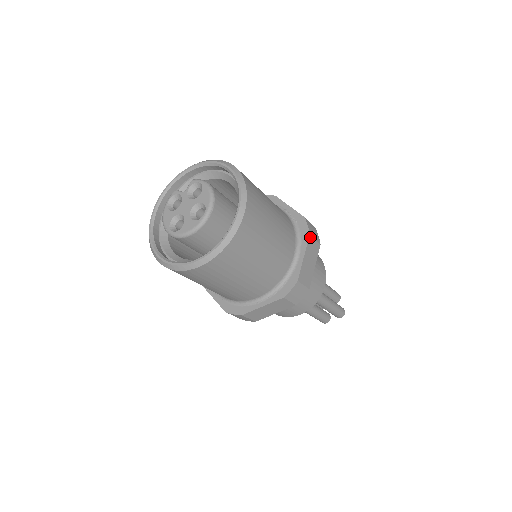
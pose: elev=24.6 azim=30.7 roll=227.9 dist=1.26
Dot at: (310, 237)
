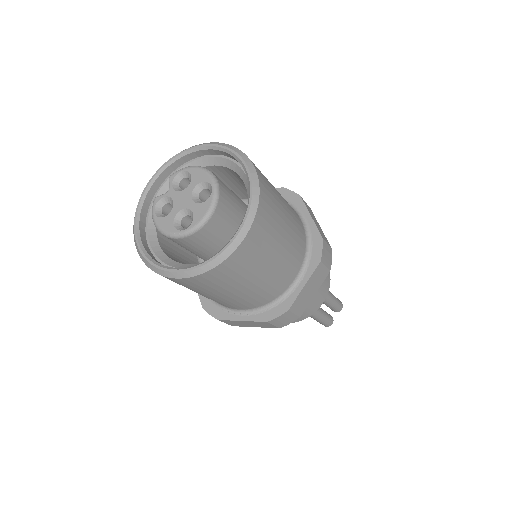
Dot at: (302, 199)
